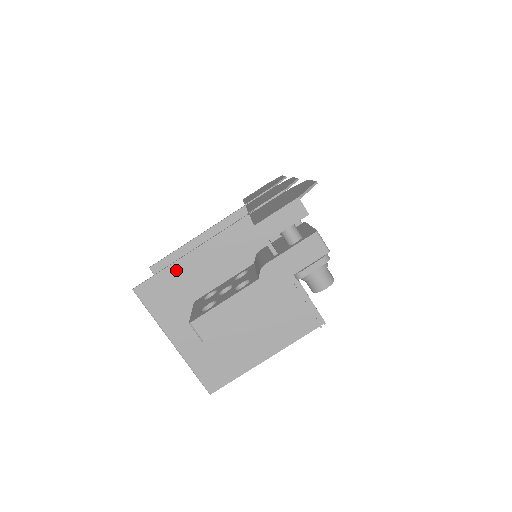
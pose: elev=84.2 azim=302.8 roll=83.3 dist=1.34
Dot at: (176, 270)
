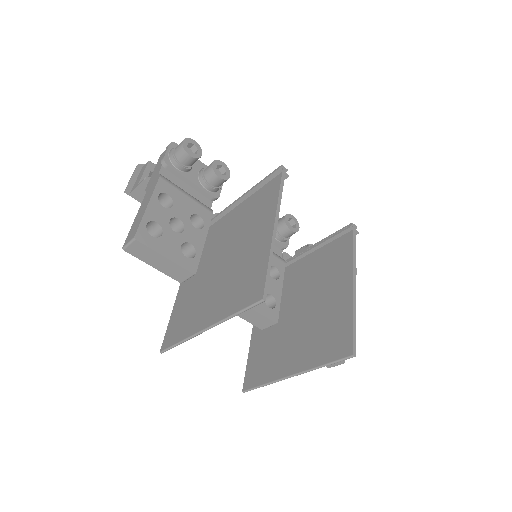
Dot at: (177, 305)
